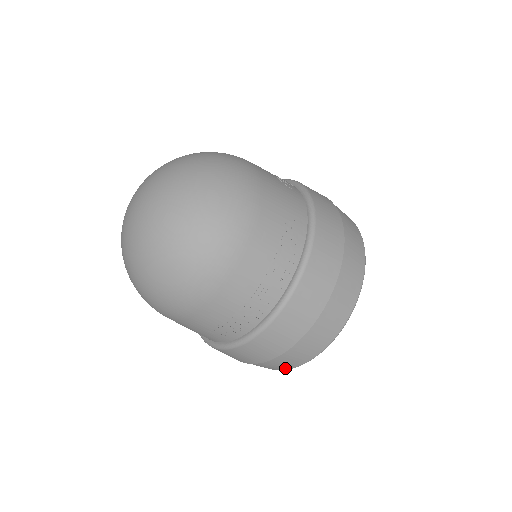
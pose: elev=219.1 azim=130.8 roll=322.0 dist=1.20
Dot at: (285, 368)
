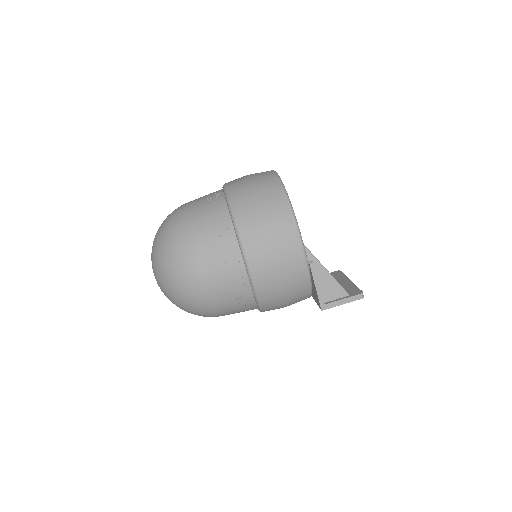
Dot at: (275, 180)
